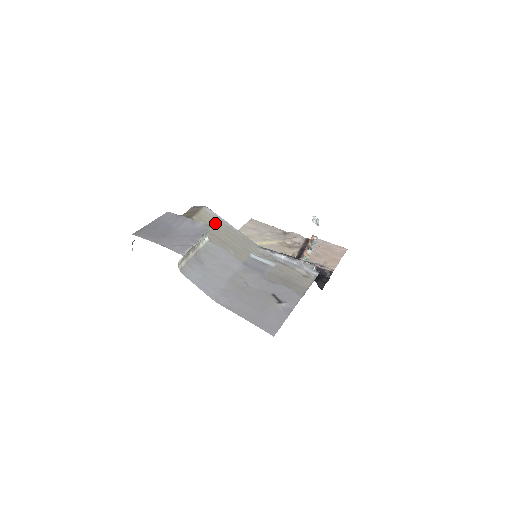
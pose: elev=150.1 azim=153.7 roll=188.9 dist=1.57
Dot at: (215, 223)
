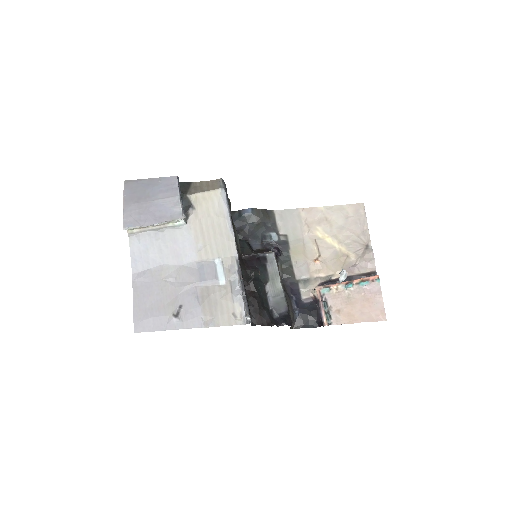
Dot at: (215, 210)
